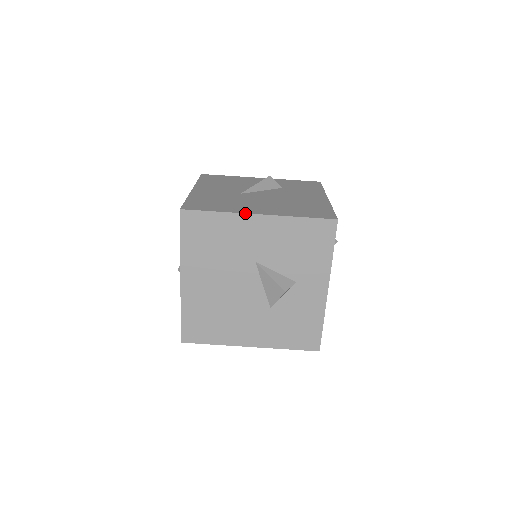
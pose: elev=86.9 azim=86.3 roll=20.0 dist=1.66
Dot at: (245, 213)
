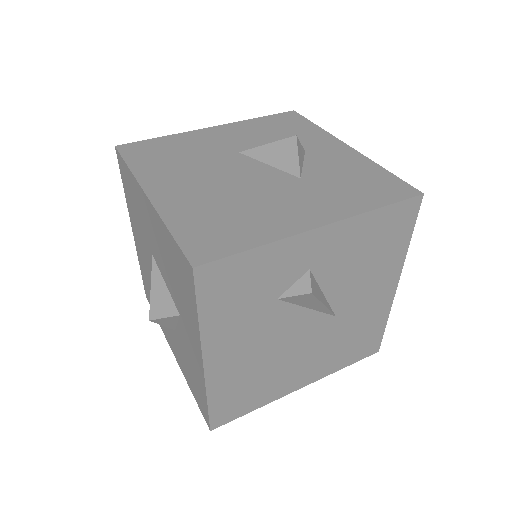
Dot at: (195, 130)
